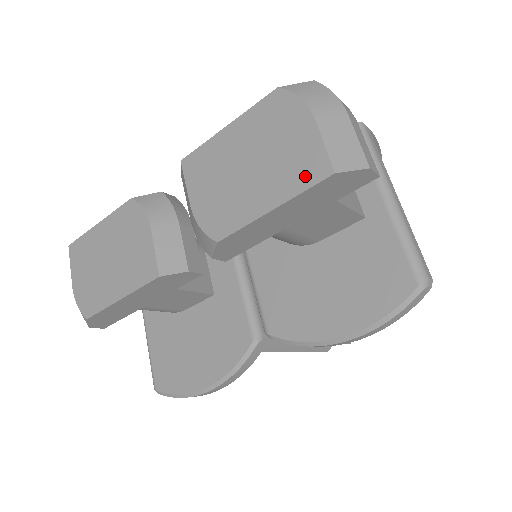
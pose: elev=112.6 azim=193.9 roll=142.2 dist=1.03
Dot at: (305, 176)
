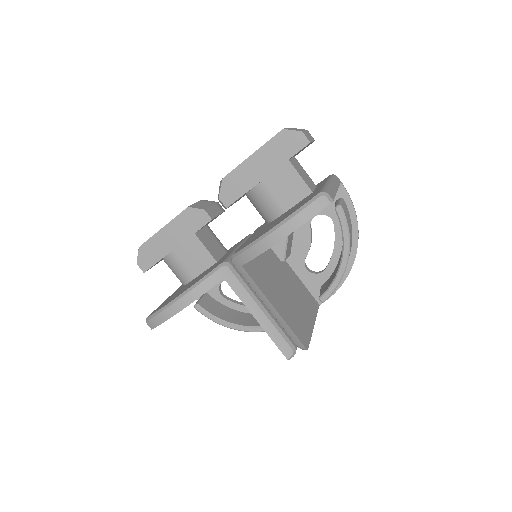
Dot at: occluded
